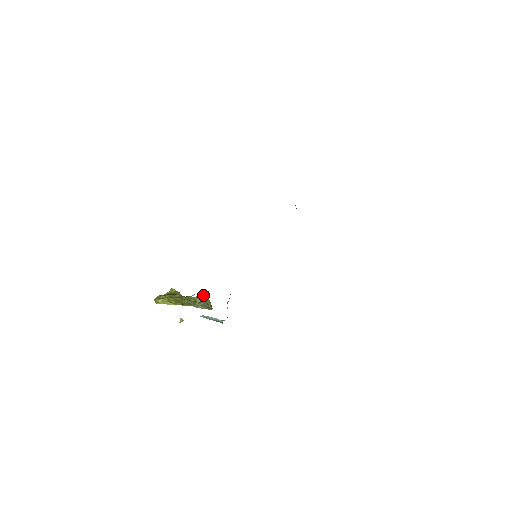
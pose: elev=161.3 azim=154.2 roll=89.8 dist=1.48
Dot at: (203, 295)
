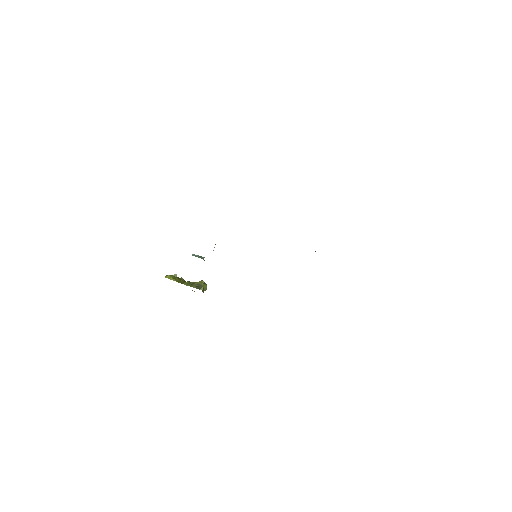
Dot at: (202, 280)
